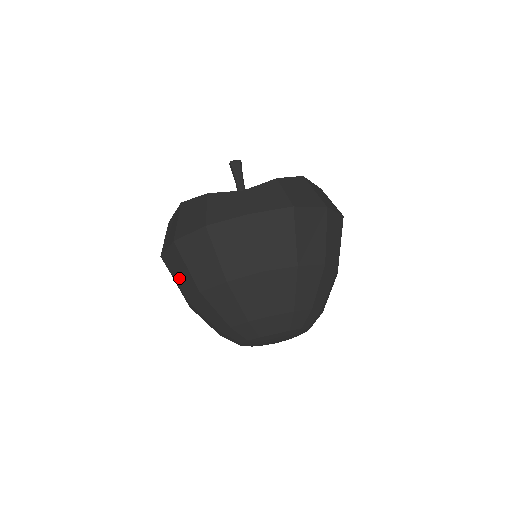
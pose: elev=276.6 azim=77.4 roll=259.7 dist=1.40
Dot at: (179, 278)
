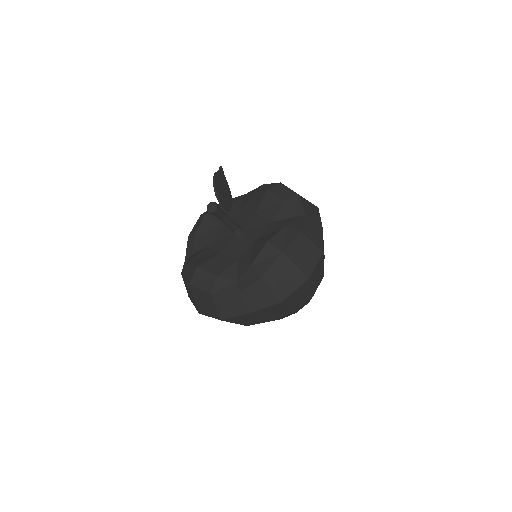
Dot at: occluded
